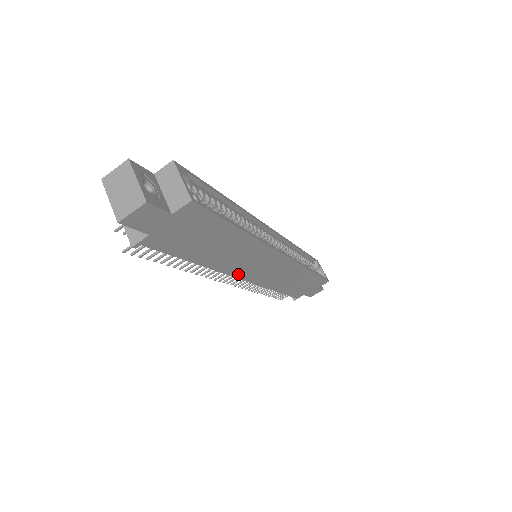
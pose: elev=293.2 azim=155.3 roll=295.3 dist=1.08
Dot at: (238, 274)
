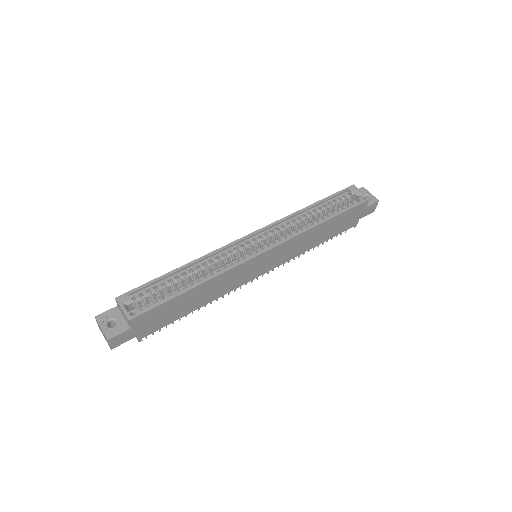
Dot at: (246, 281)
